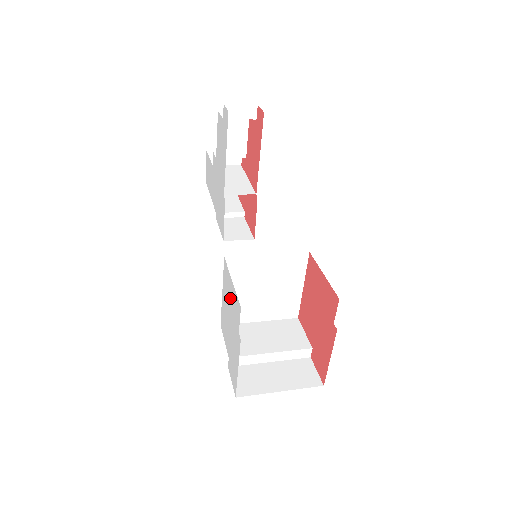
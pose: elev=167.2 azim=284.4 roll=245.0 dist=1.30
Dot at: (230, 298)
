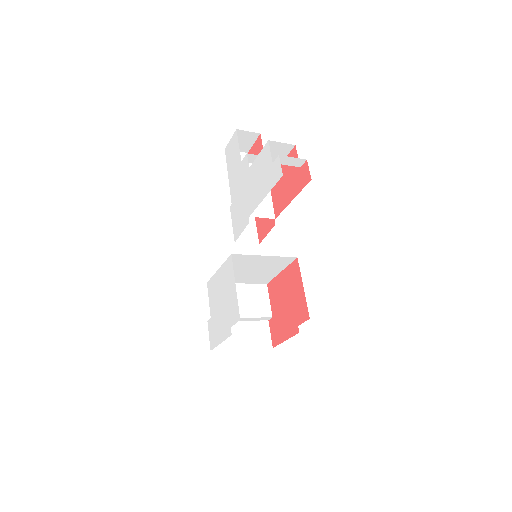
Dot at: (228, 292)
